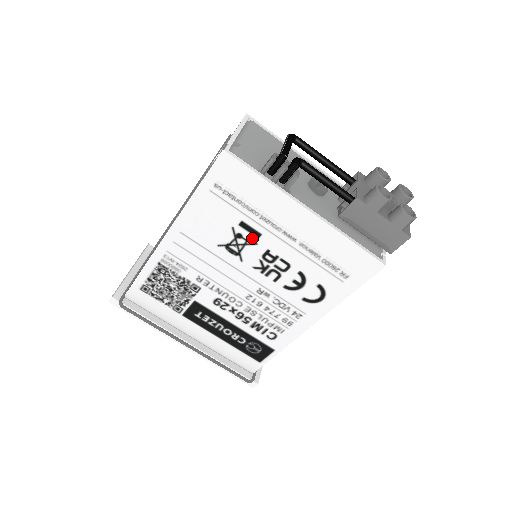
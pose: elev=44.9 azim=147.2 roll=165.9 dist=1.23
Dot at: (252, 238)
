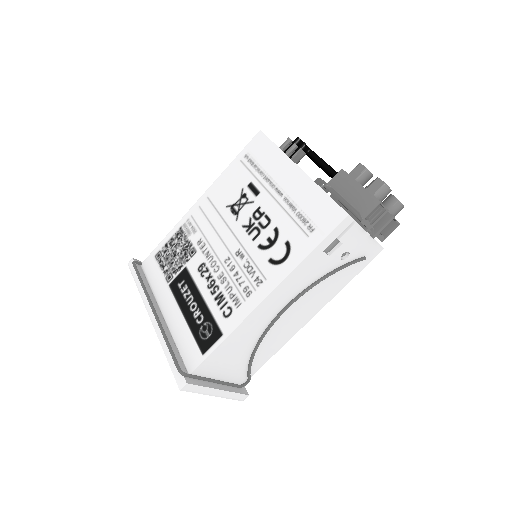
Dot at: (252, 197)
